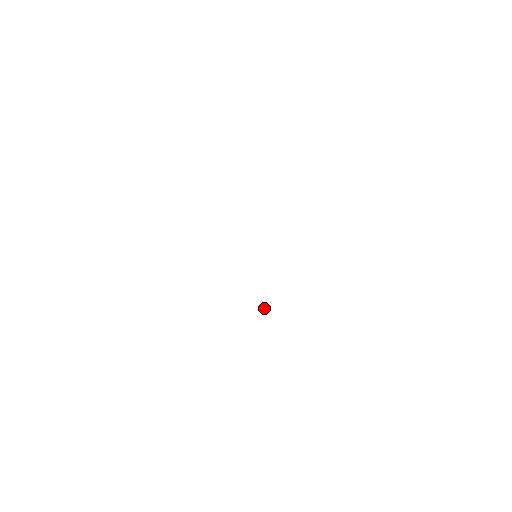
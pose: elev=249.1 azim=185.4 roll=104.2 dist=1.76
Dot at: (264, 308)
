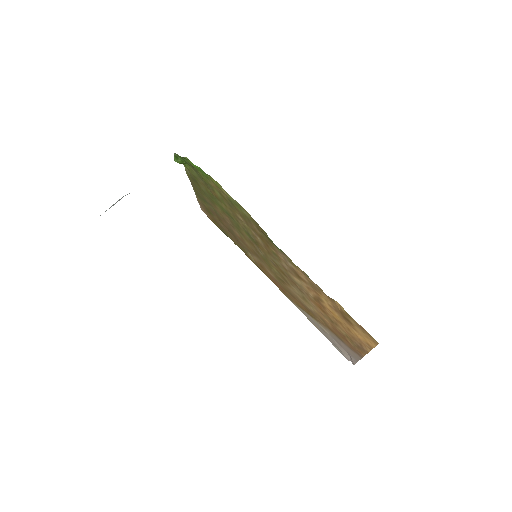
Dot at: occluded
